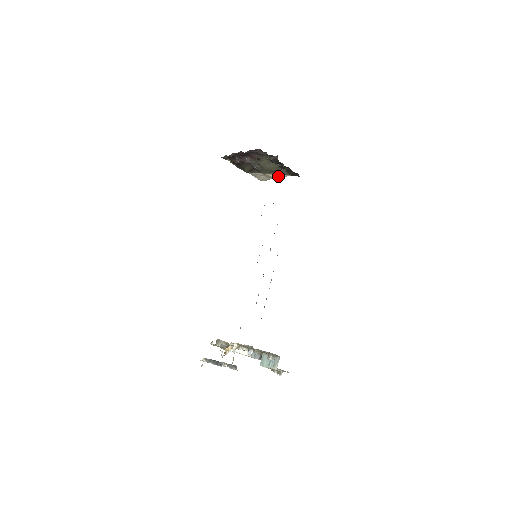
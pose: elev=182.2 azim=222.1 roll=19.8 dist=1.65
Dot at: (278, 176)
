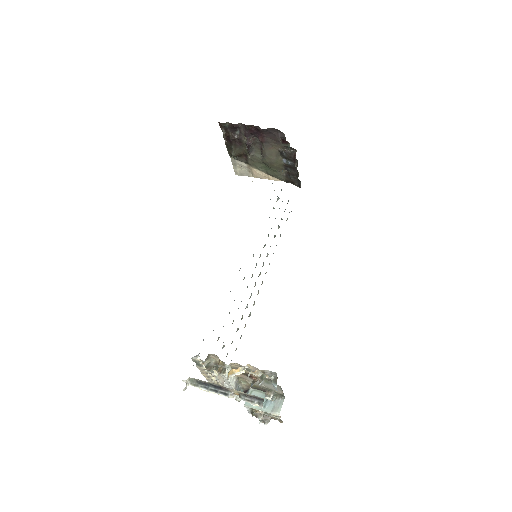
Dot at: (266, 176)
